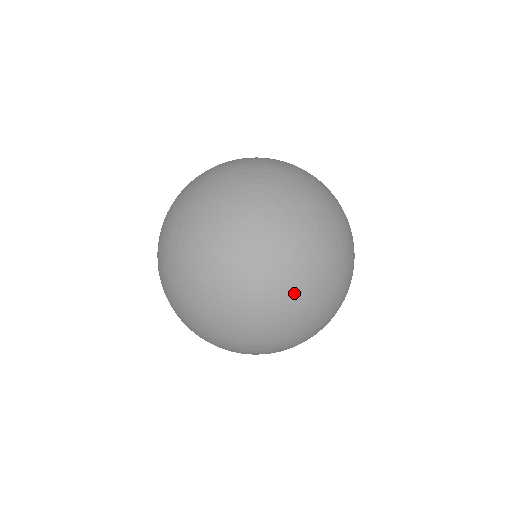
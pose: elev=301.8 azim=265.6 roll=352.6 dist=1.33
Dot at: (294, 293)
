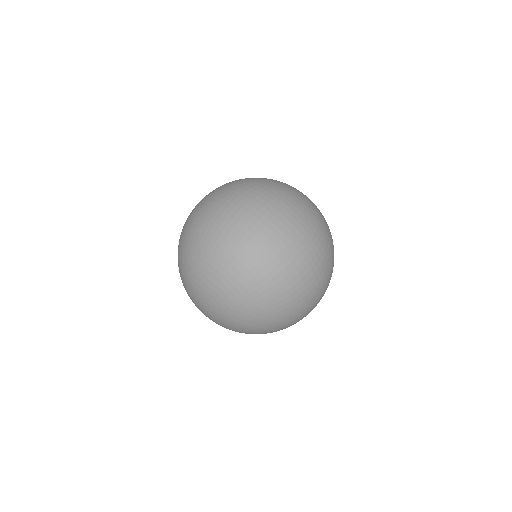
Dot at: occluded
